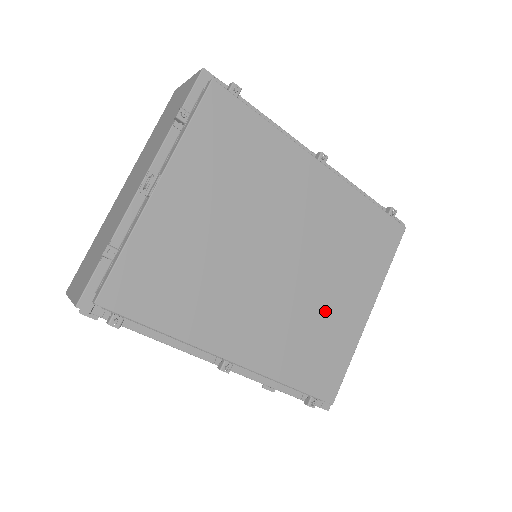
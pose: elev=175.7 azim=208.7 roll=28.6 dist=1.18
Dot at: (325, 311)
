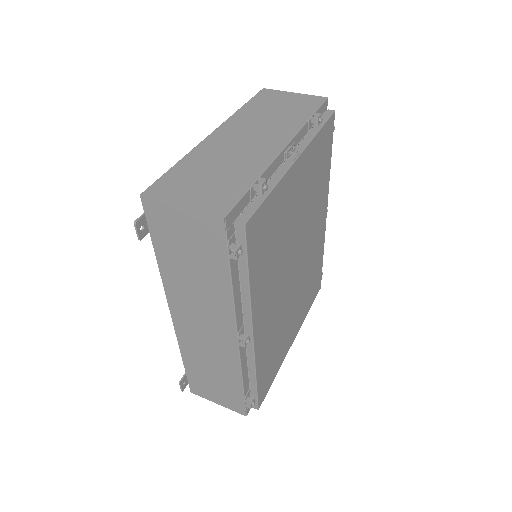
Dot at: (287, 325)
